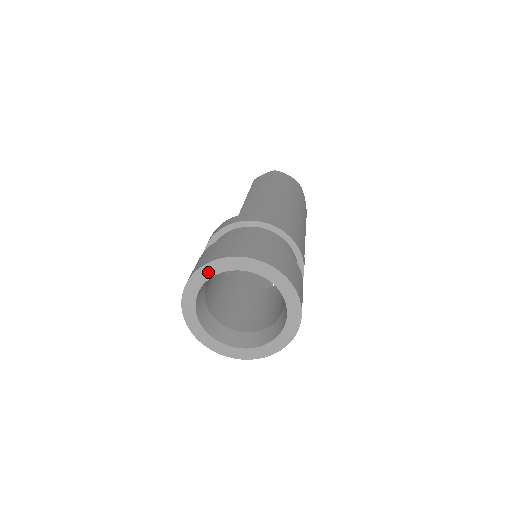
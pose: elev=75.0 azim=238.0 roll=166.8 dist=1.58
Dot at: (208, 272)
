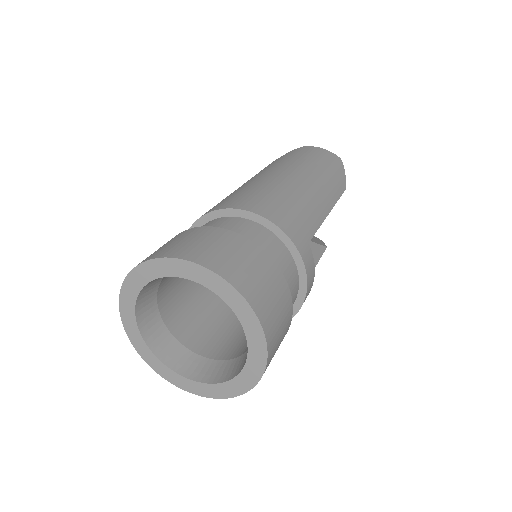
Dot at: (133, 286)
